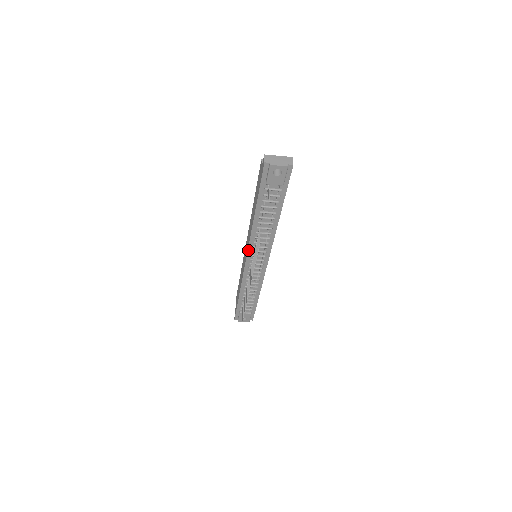
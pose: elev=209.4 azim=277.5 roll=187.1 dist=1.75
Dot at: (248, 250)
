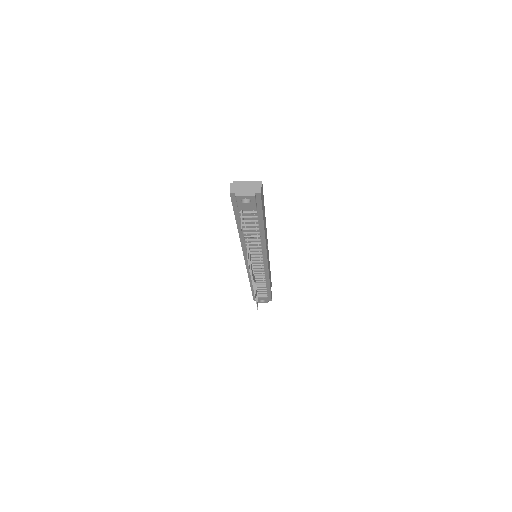
Dot at: (244, 255)
